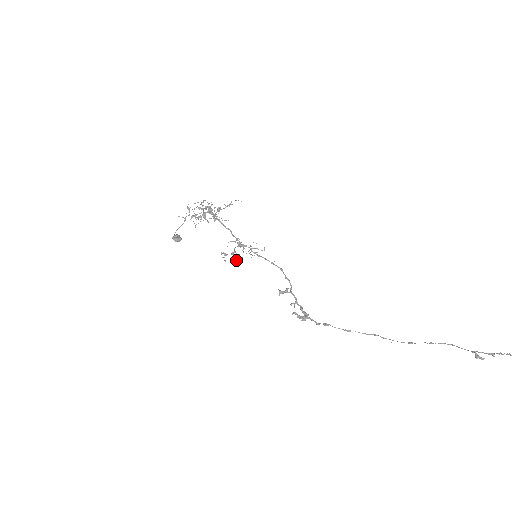
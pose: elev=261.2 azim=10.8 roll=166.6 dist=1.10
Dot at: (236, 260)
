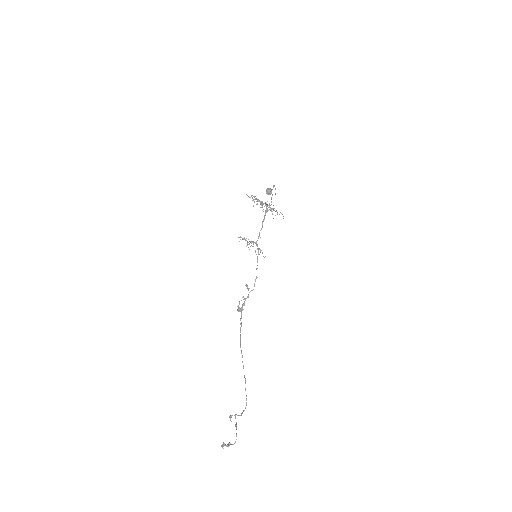
Dot at: occluded
